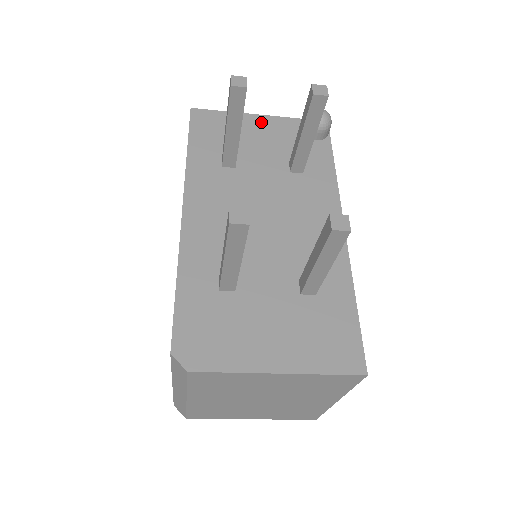
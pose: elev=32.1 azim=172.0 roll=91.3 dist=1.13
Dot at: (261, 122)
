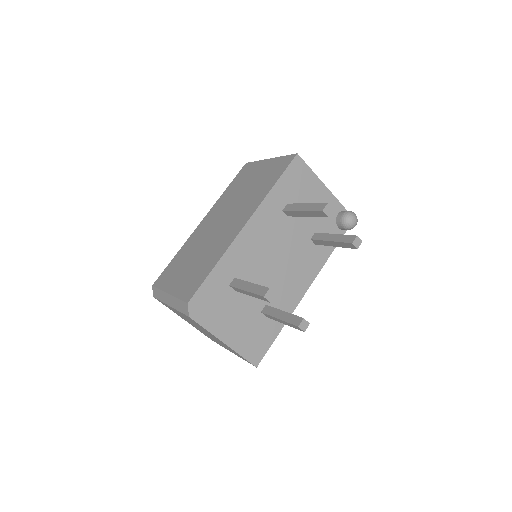
Dot at: (323, 193)
